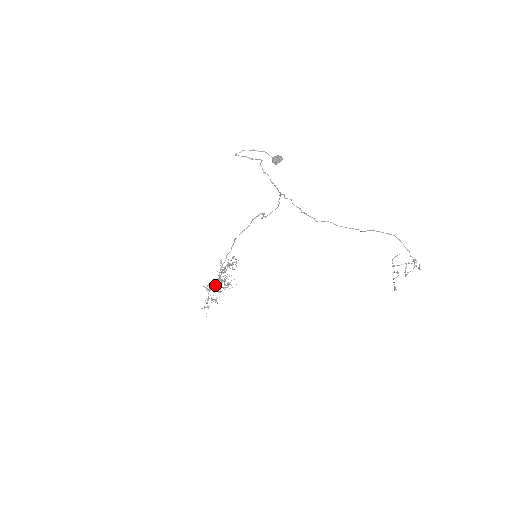
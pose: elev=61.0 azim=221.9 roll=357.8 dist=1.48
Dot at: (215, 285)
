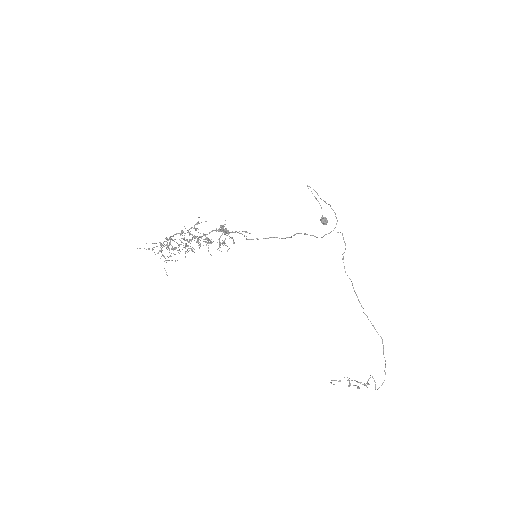
Dot at: (169, 244)
